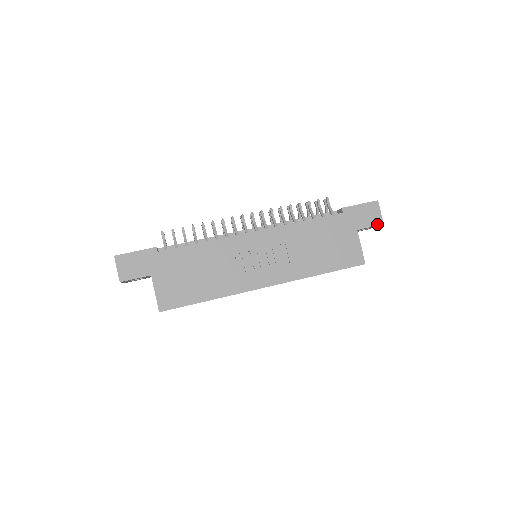
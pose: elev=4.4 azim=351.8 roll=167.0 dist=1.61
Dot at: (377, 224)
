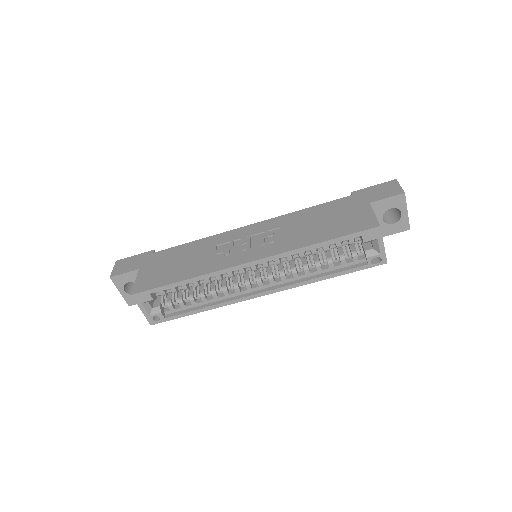
Dot at: (396, 194)
